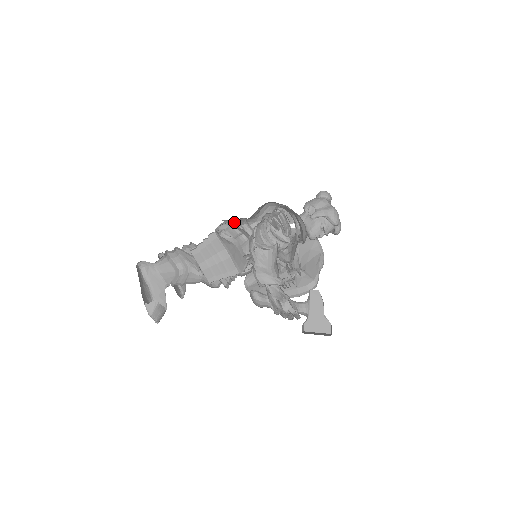
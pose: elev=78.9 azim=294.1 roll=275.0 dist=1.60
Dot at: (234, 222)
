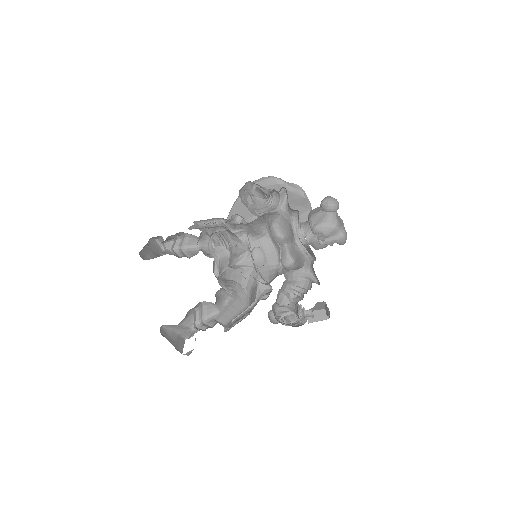
Dot at: occluded
